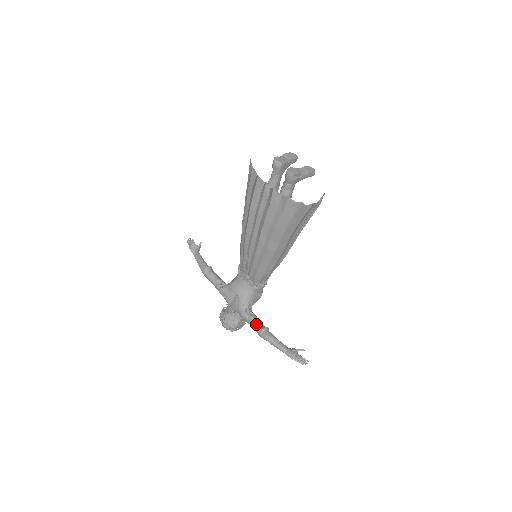
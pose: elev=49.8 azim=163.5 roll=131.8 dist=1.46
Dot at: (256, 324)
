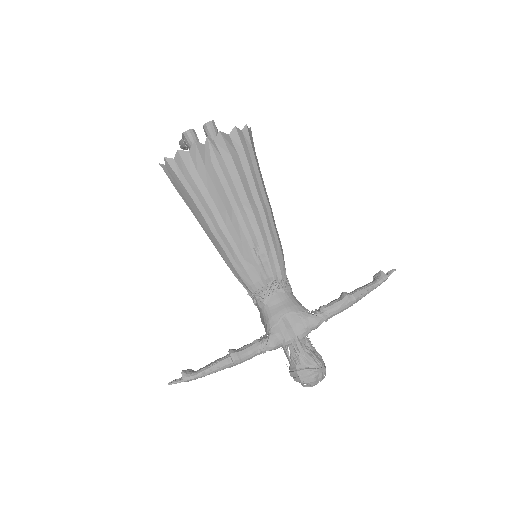
Dot at: (335, 302)
